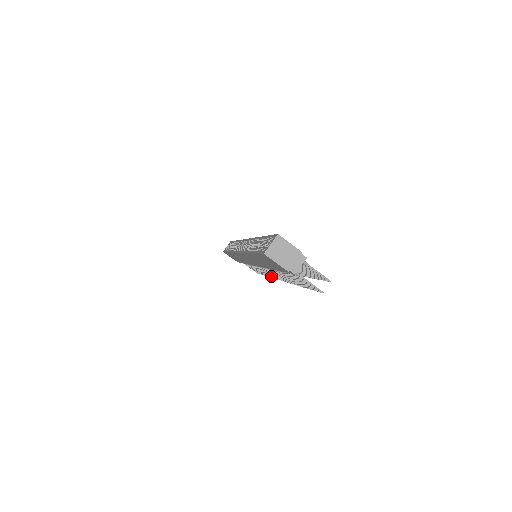
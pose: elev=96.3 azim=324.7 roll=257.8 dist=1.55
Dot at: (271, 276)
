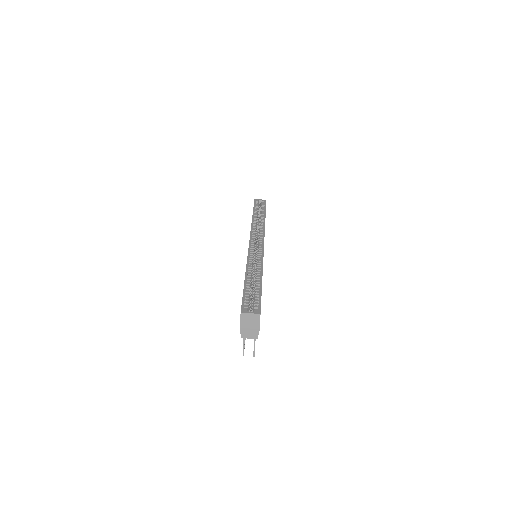
Dot at: occluded
